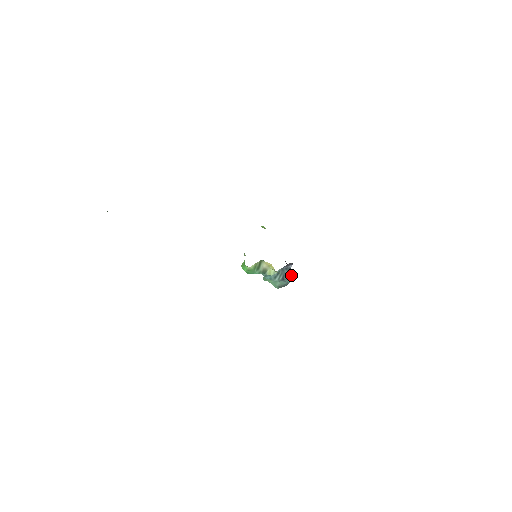
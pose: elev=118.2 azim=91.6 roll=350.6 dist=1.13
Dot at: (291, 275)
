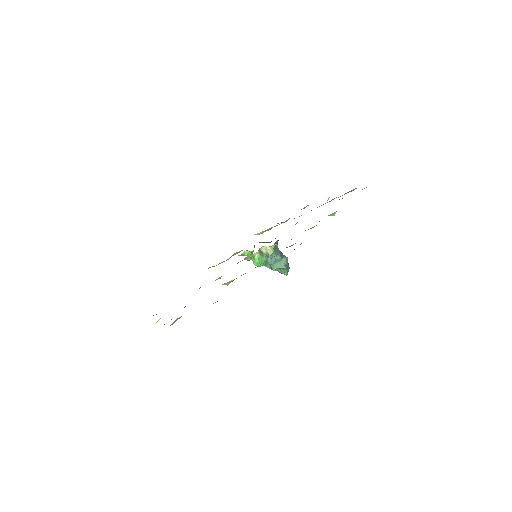
Dot at: occluded
